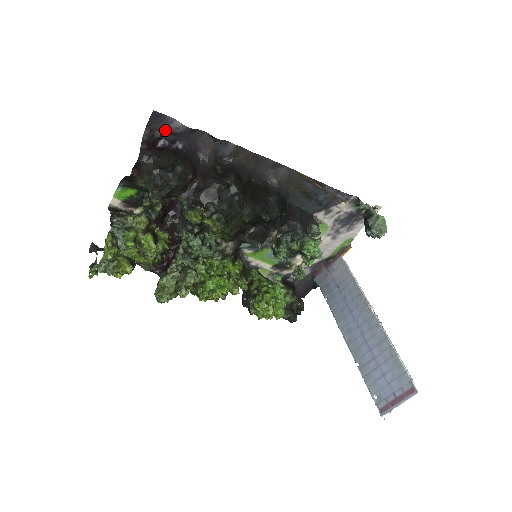
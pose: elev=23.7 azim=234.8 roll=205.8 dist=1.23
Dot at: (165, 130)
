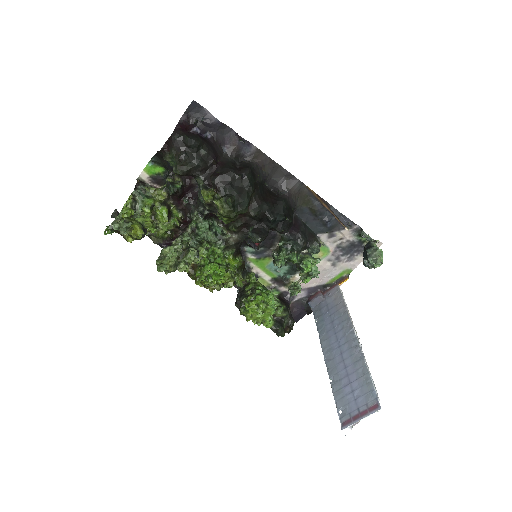
Dot at: (199, 120)
